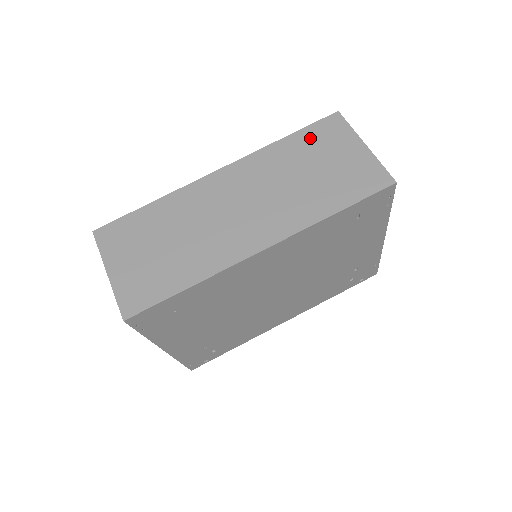
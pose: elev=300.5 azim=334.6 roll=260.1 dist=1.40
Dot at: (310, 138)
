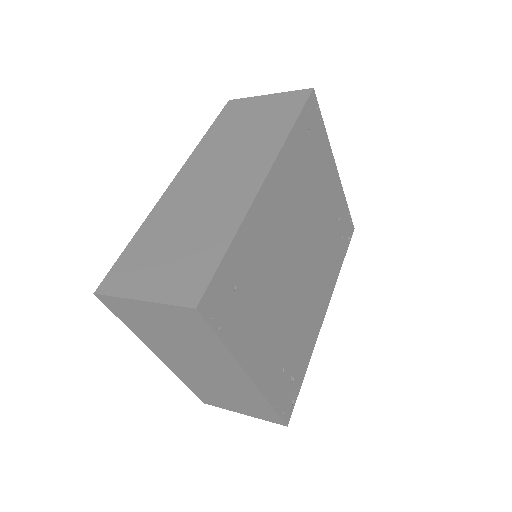
Dot at: (226, 120)
